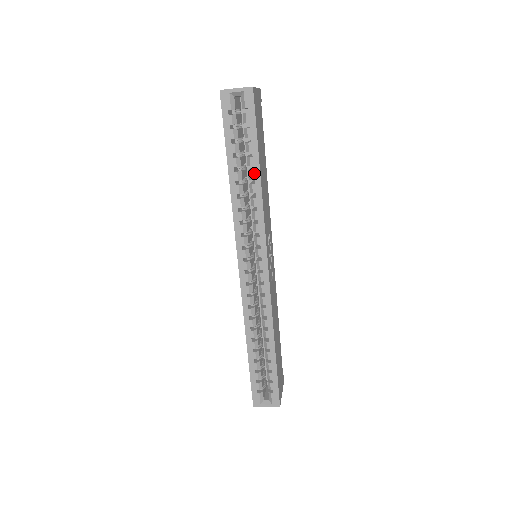
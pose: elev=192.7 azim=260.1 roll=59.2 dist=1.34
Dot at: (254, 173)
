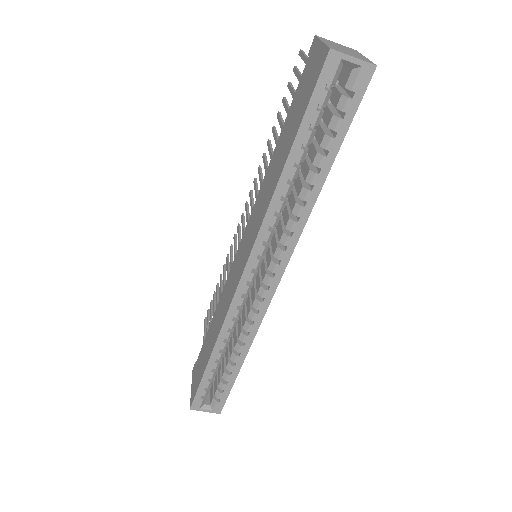
Dot at: (318, 177)
